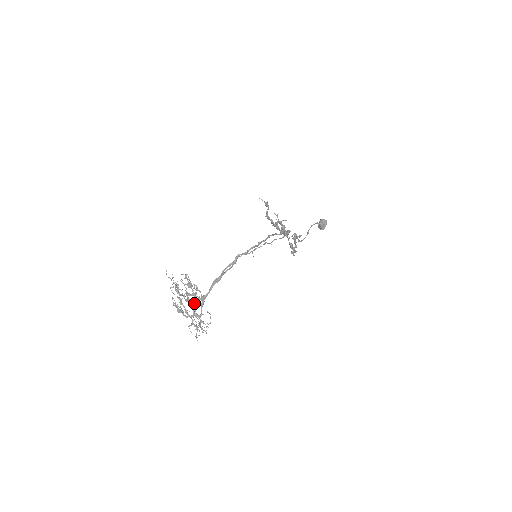
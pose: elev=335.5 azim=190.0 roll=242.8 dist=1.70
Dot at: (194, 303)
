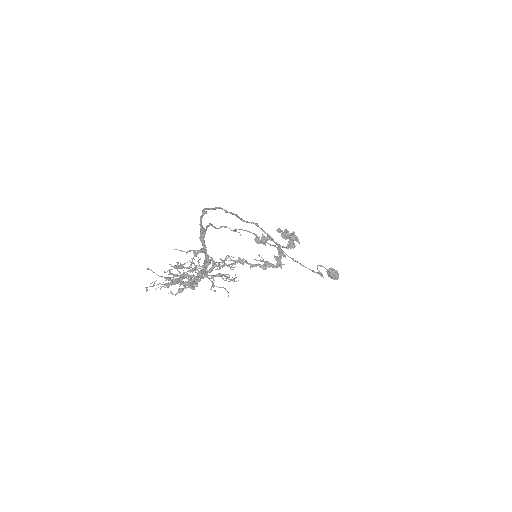
Dot at: (201, 274)
